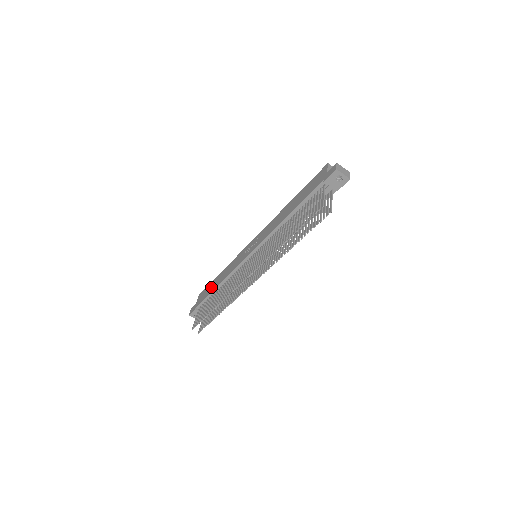
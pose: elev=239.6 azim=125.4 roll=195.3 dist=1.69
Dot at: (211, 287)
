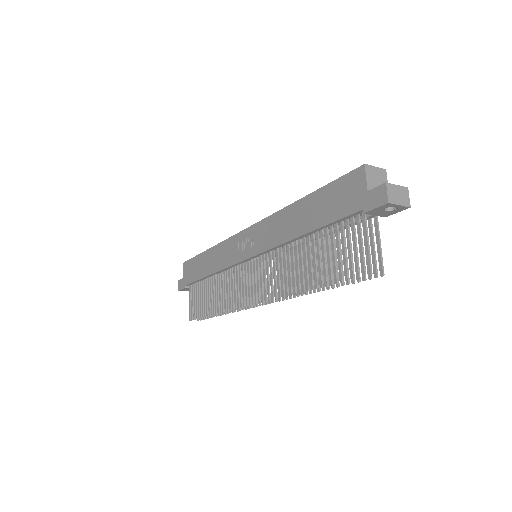
Dot at: (198, 268)
